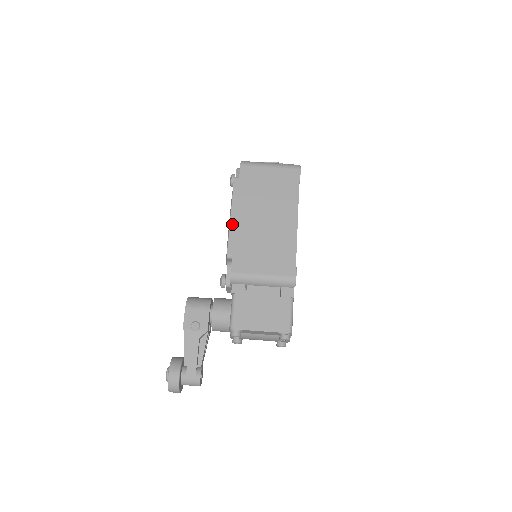
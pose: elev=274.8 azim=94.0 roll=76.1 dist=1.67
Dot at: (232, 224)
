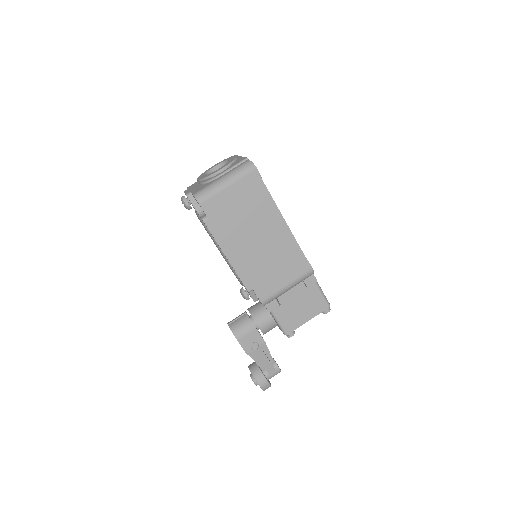
Dot at: (233, 265)
